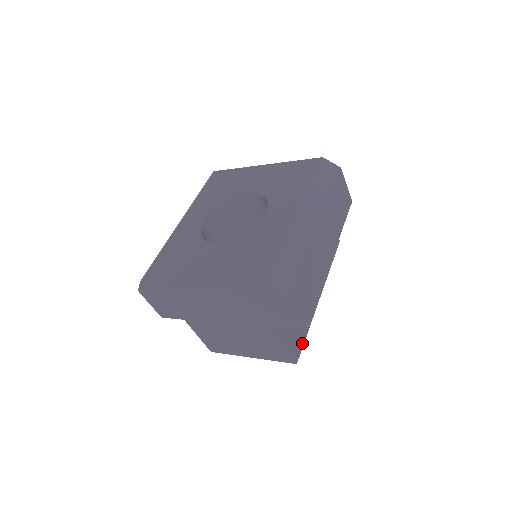
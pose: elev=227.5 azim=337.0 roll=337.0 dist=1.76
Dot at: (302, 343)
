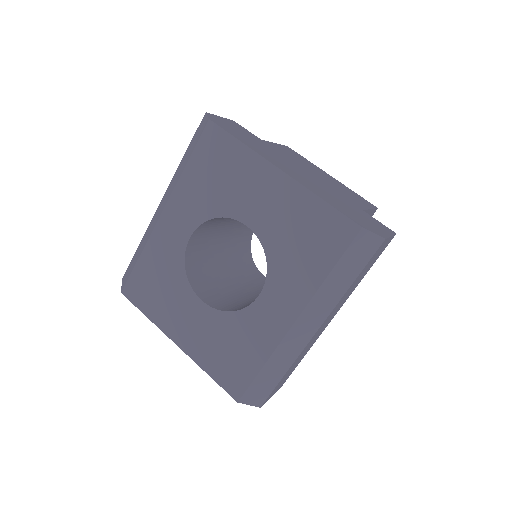
Dot at: occluded
